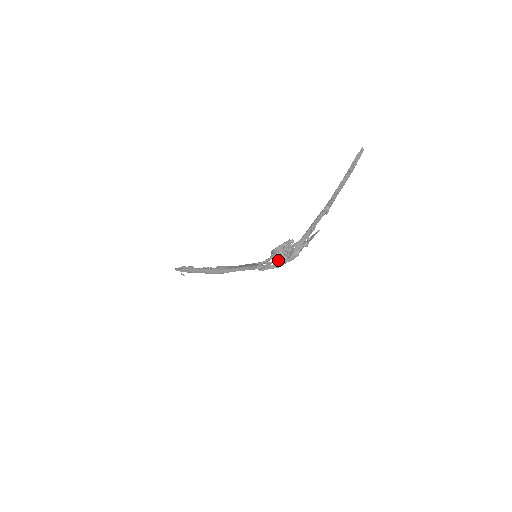
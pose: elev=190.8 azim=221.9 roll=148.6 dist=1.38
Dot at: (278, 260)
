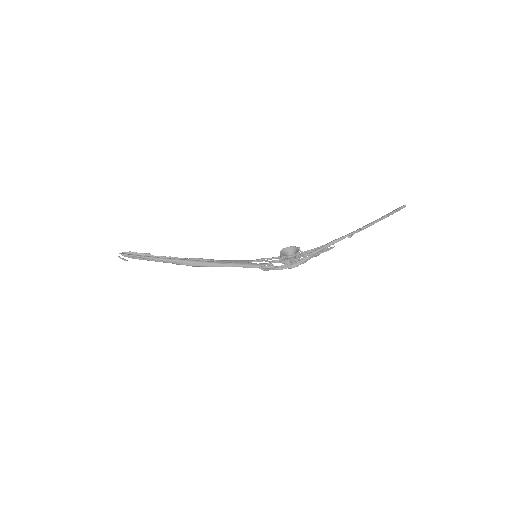
Dot at: occluded
